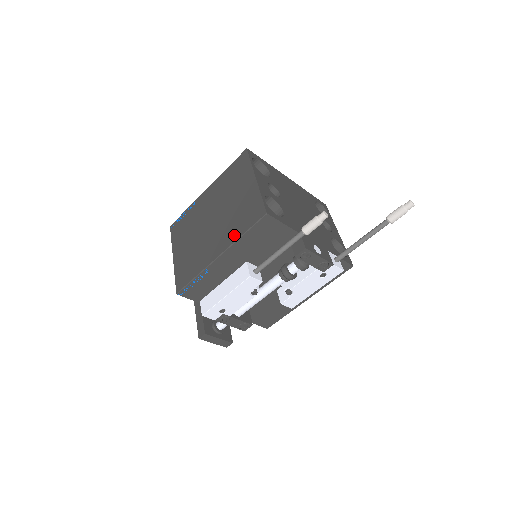
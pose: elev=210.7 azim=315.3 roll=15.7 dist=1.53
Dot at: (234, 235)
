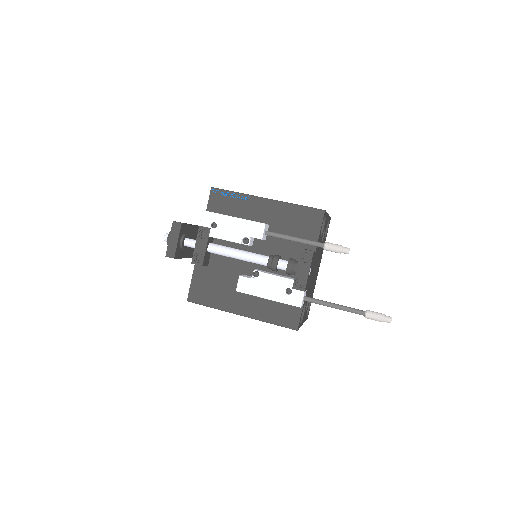
Dot at: occluded
